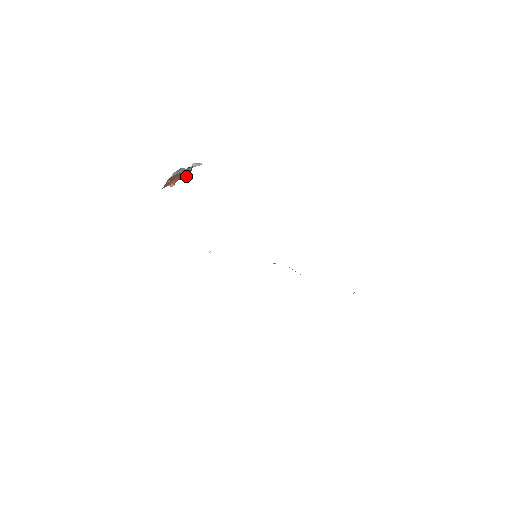
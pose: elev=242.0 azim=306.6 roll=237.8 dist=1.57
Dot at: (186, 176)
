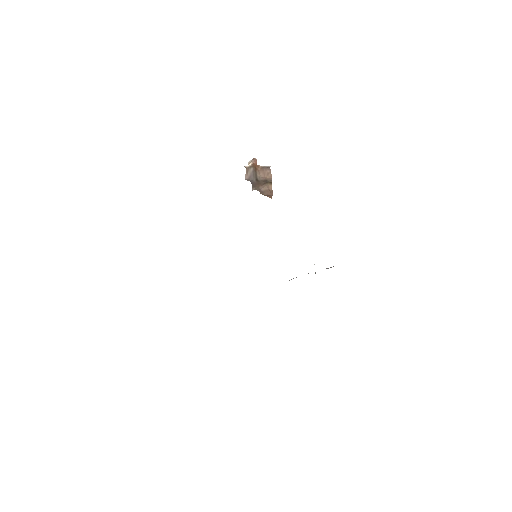
Dot at: occluded
